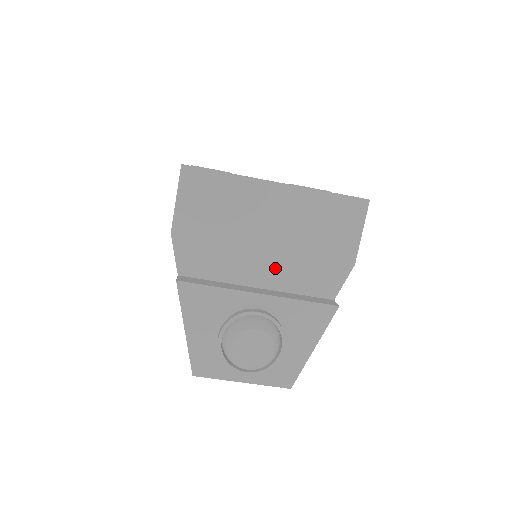
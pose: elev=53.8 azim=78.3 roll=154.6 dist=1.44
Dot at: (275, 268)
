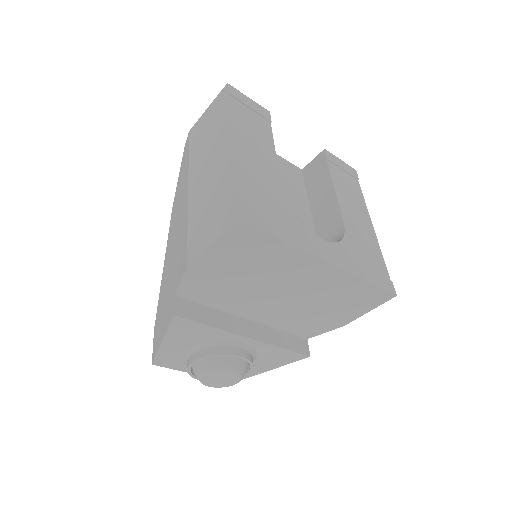
Dot at: (274, 312)
